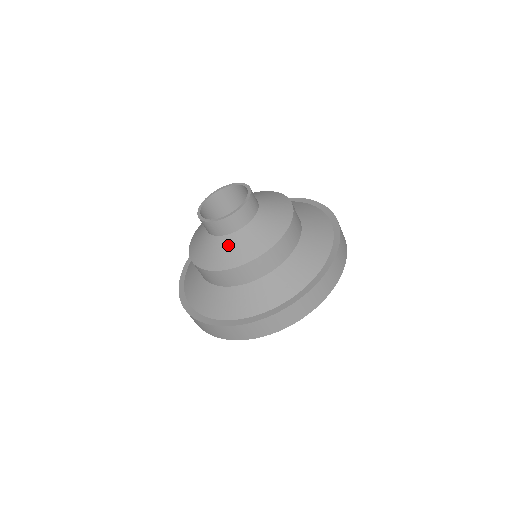
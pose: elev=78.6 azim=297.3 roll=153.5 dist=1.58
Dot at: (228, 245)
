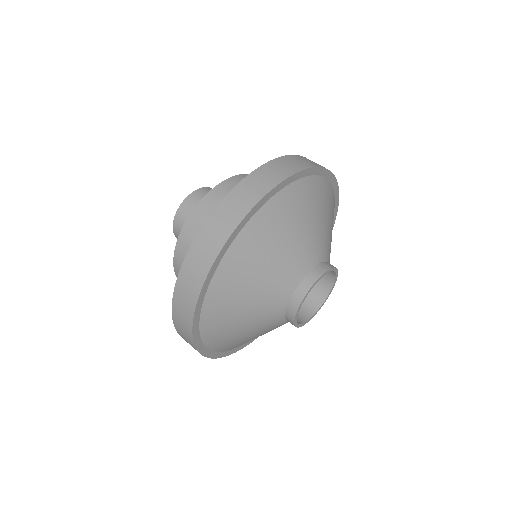
Dot at: occluded
